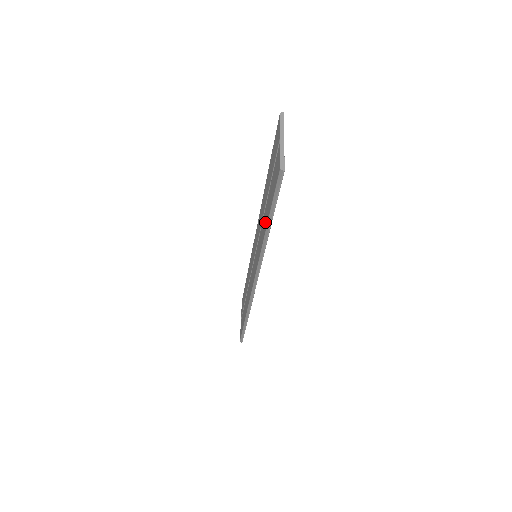
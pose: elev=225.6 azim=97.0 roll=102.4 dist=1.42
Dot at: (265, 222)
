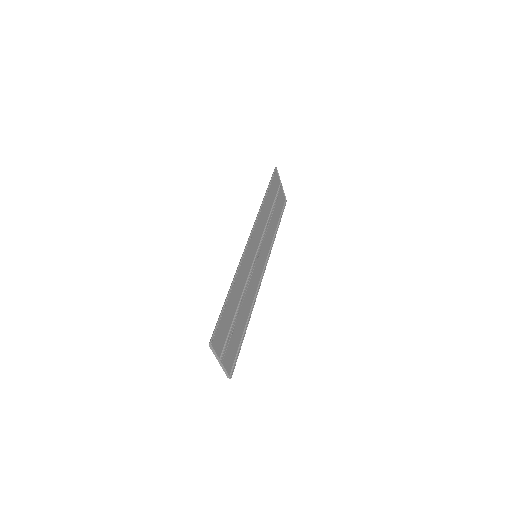
Dot at: (243, 317)
